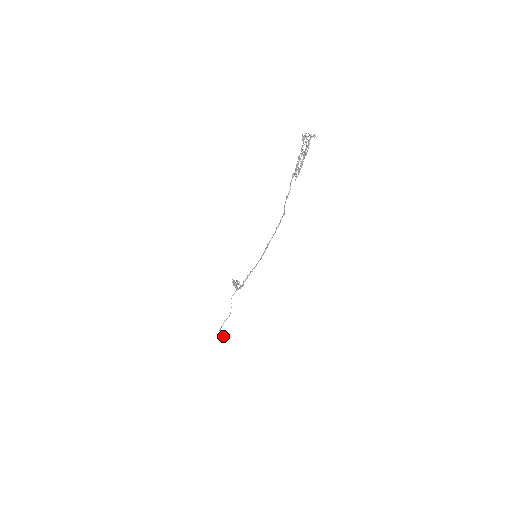
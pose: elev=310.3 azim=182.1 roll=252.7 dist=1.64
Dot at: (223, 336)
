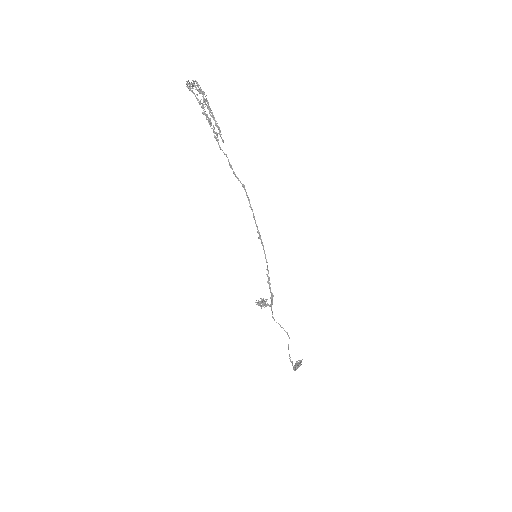
Dot at: (297, 364)
